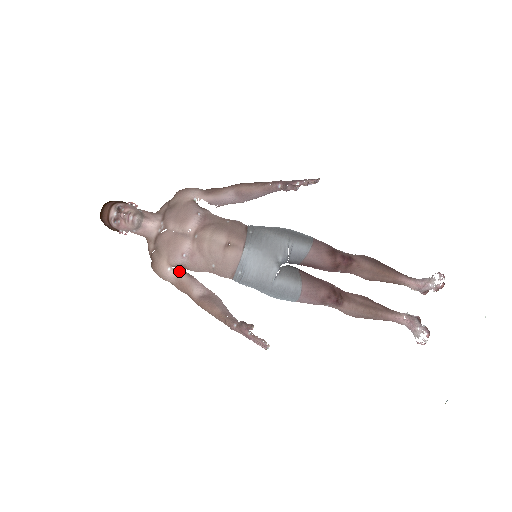
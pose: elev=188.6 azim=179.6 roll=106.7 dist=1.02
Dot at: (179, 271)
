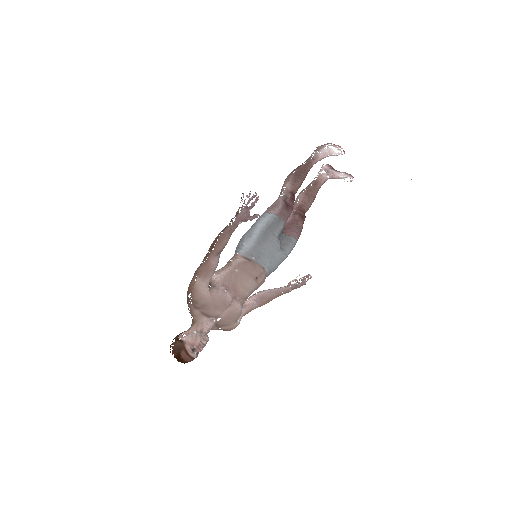
Dot at: occluded
